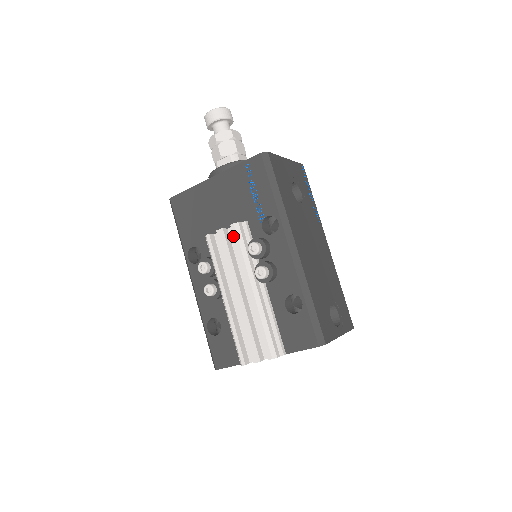
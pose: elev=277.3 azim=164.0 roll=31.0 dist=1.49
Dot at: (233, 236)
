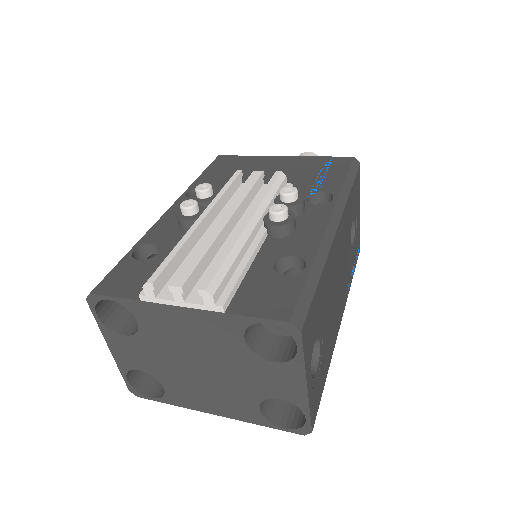
Dot at: occluded
